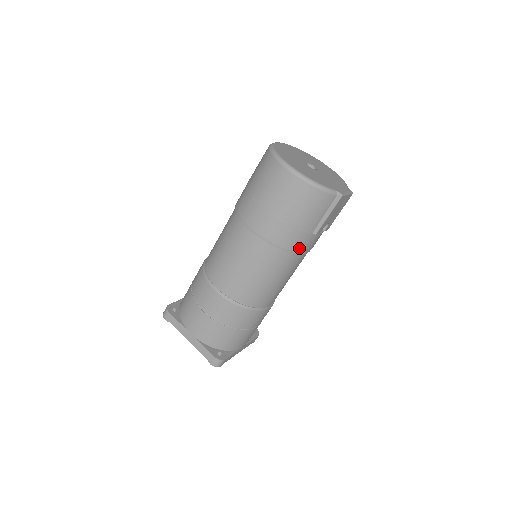
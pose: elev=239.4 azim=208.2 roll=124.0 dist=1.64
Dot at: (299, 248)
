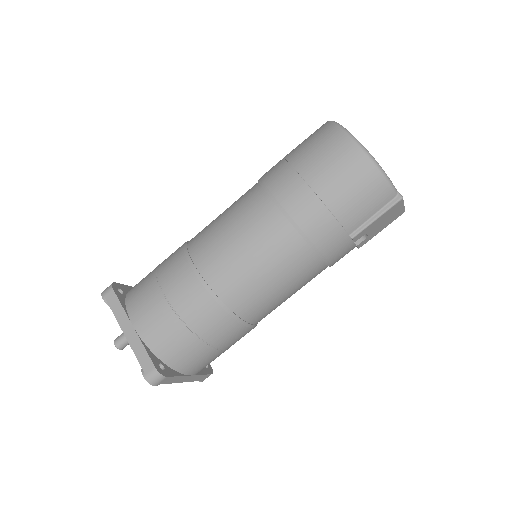
Dot at: (326, 249)
